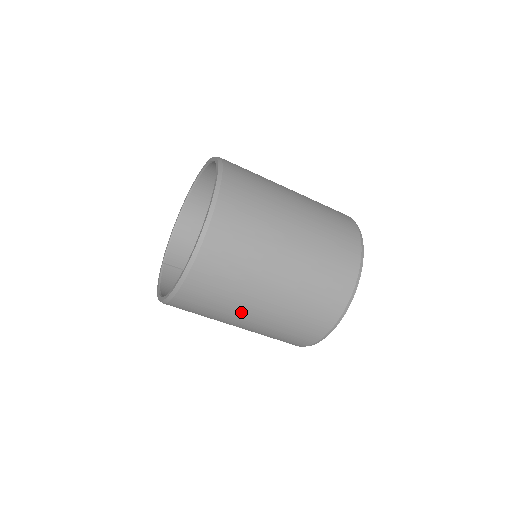
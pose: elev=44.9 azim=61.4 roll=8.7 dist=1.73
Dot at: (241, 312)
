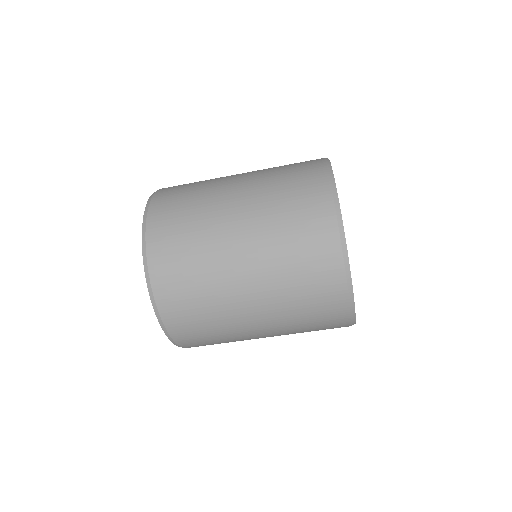
Dot at: (241, 325)
